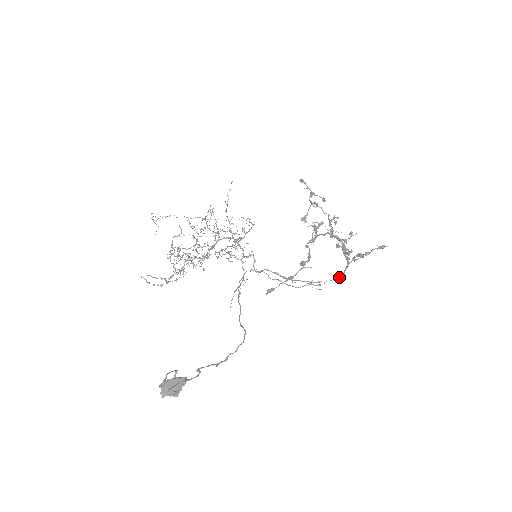
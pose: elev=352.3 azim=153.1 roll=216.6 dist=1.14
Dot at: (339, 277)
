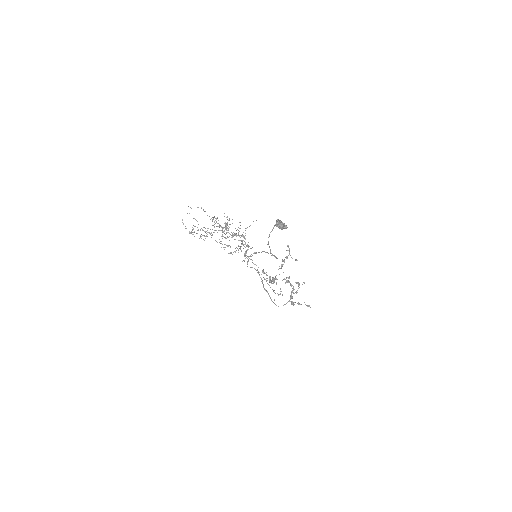
Dot at: occluded
